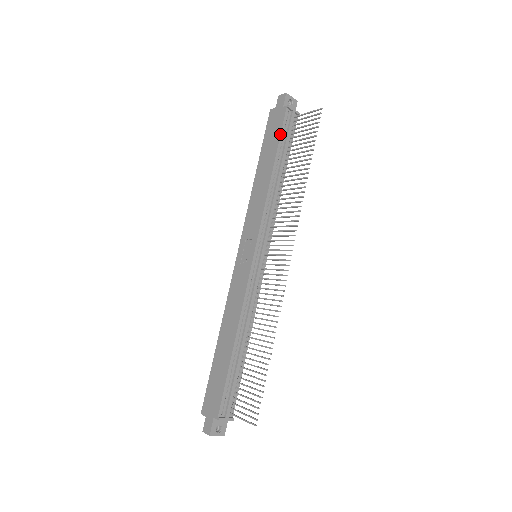
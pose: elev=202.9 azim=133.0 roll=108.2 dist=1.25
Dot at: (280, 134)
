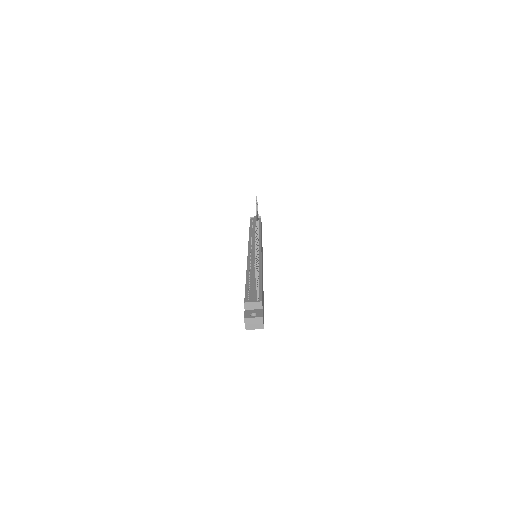
Dot at: occluded
